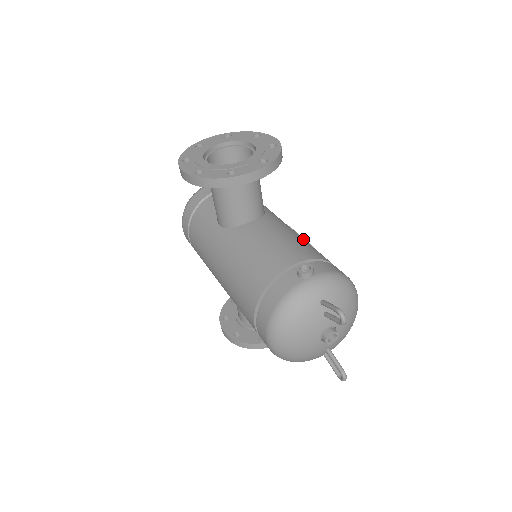
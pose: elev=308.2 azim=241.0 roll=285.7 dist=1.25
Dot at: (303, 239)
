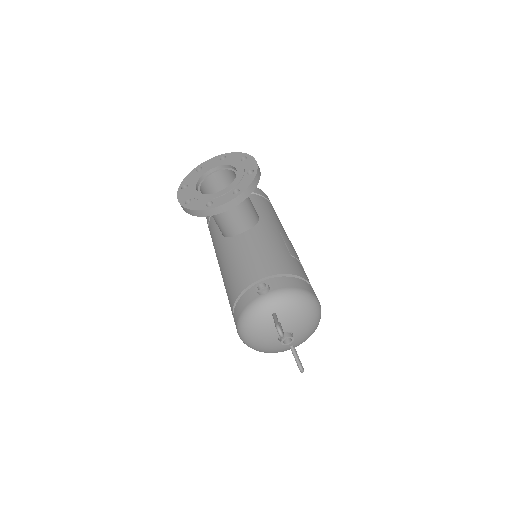
Dot at: (283, 249)
